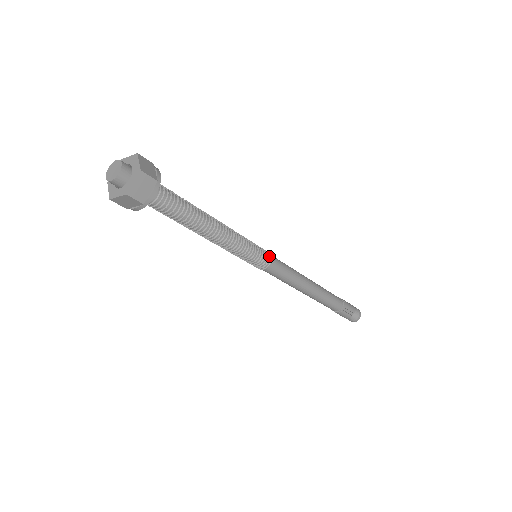
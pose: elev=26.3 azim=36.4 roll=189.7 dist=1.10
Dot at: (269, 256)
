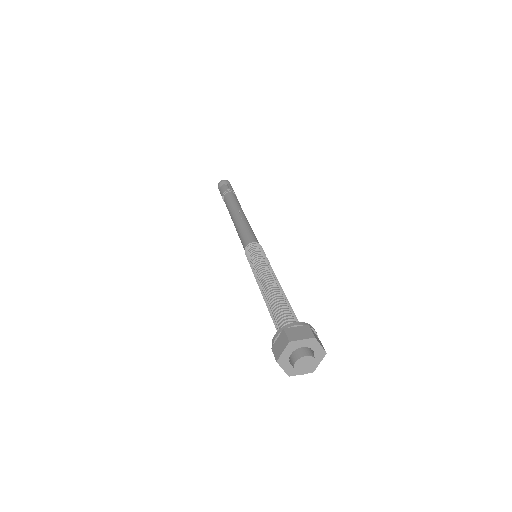
Dot at: (262, 249)
